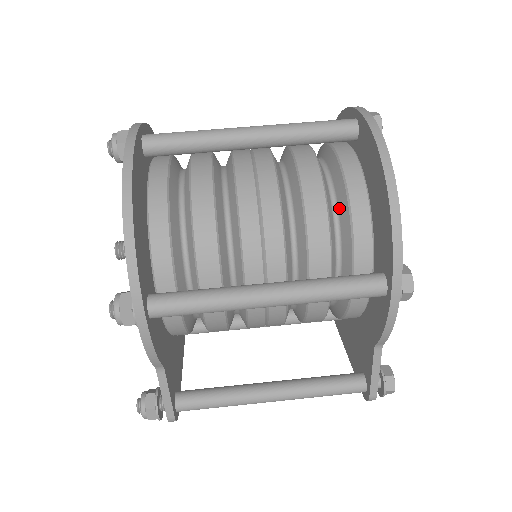
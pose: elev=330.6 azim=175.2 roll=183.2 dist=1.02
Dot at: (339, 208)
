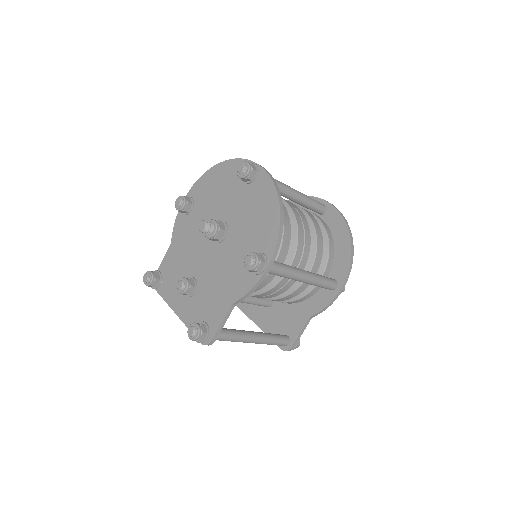
Dot at: occluded
